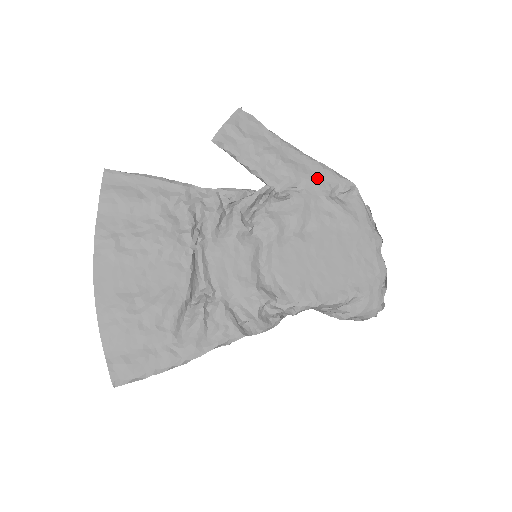
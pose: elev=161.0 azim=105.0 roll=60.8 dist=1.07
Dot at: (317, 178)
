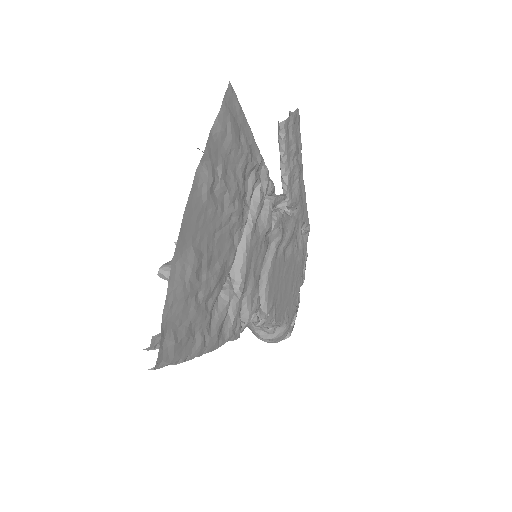
Dot at: (303, 209)
